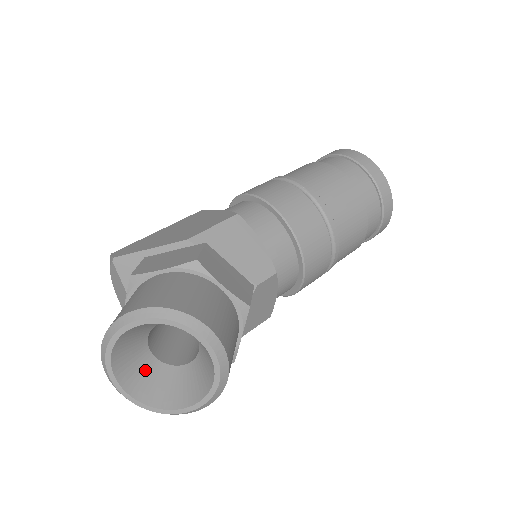
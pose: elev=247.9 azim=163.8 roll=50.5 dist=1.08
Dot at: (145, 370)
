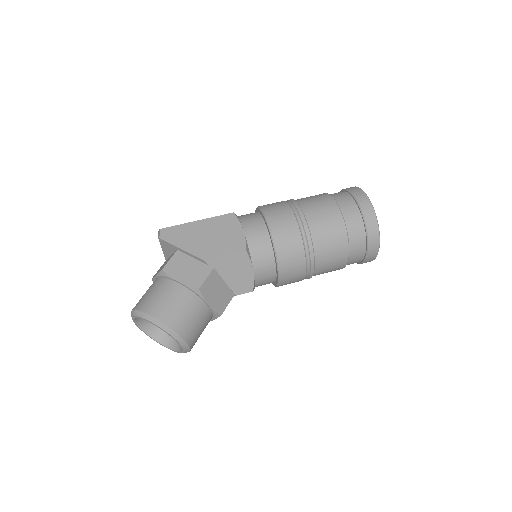
Dot at: occluded
